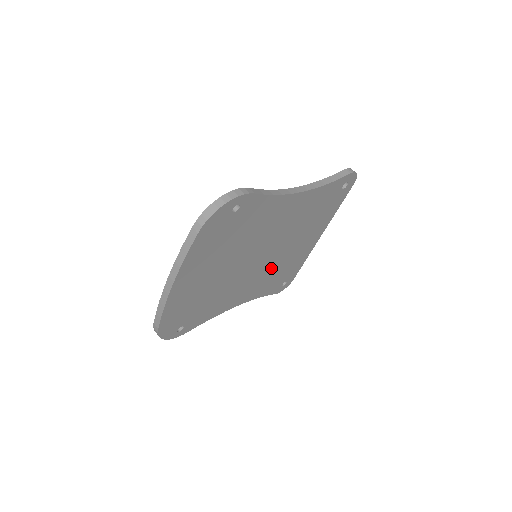
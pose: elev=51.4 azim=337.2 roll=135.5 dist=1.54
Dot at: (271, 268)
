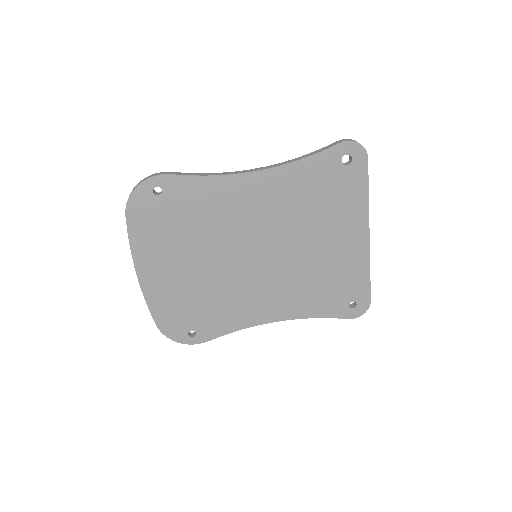
Dot at: (296, 275)
